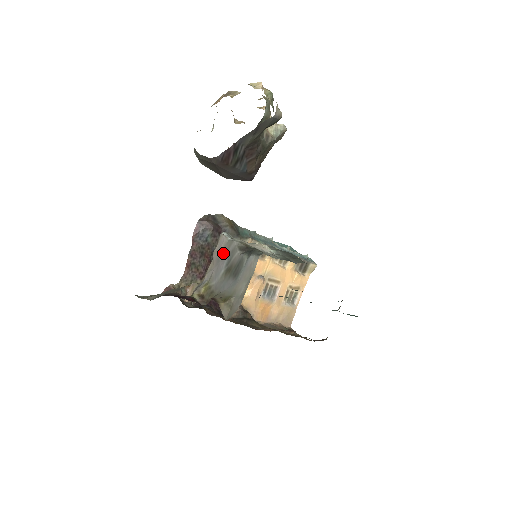
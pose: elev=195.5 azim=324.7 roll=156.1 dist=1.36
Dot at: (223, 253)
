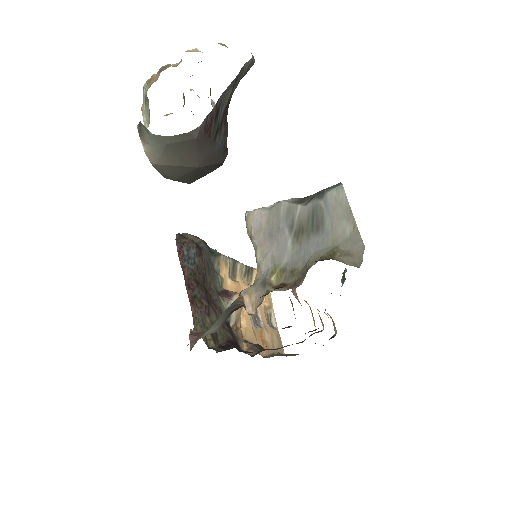
Dot at: (272, 225)
